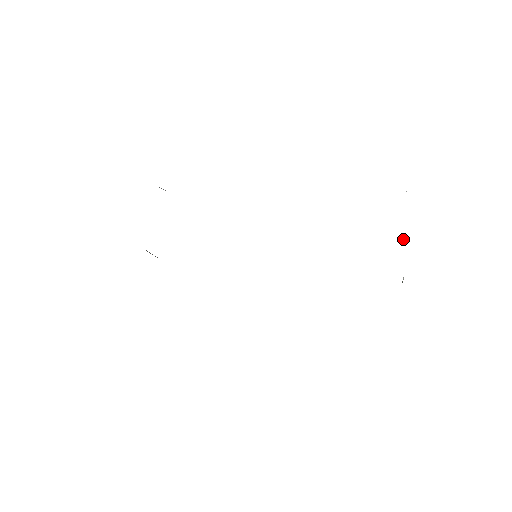
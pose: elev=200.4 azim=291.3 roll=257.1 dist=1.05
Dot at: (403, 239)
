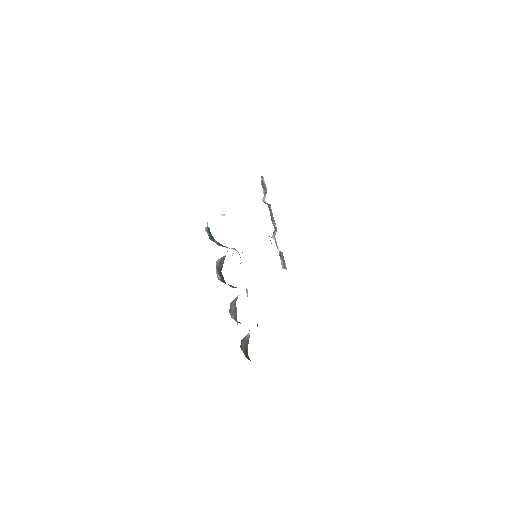
Dot at: (267, 204)
